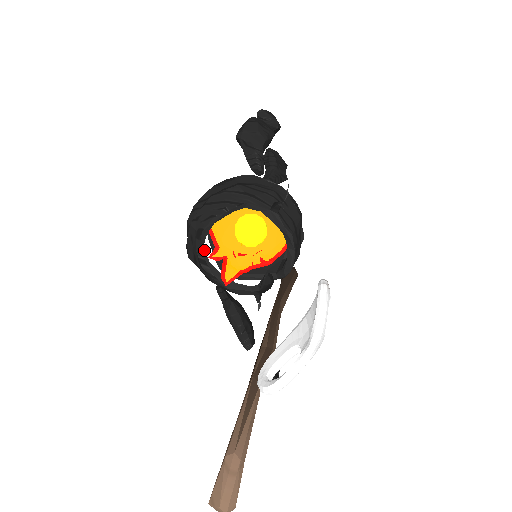
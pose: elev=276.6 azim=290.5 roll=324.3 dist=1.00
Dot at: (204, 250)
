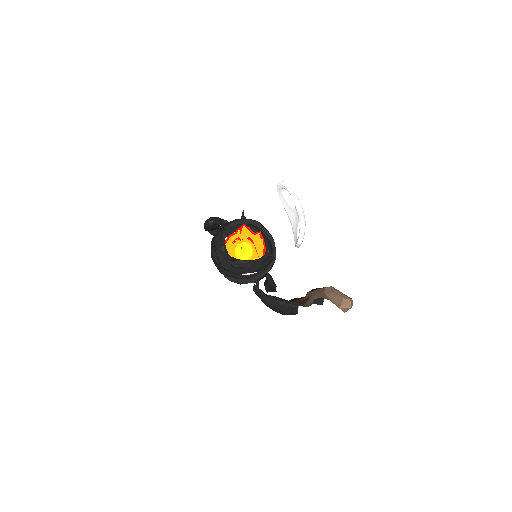
Dot at: occluded
